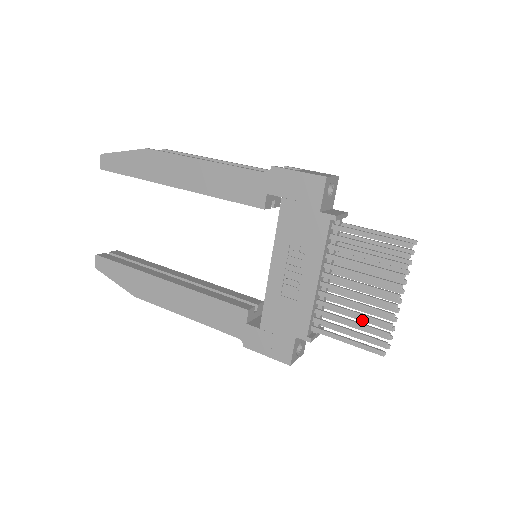
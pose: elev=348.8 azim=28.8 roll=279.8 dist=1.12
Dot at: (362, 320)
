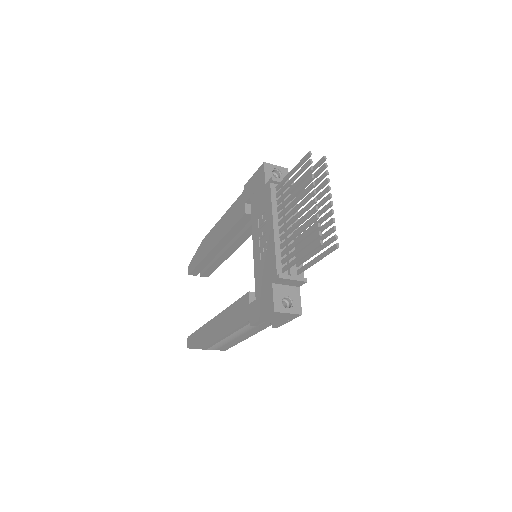
Dot at: occluded
